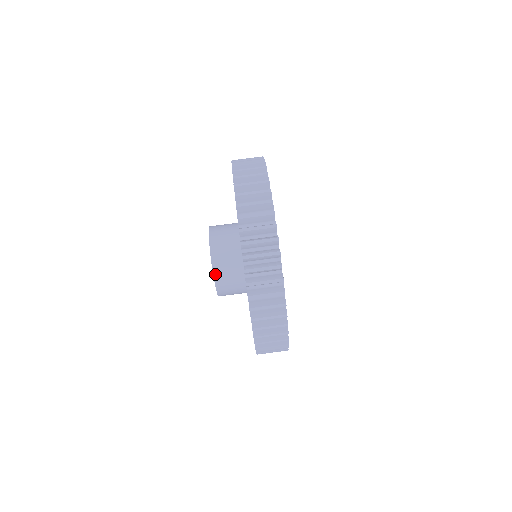
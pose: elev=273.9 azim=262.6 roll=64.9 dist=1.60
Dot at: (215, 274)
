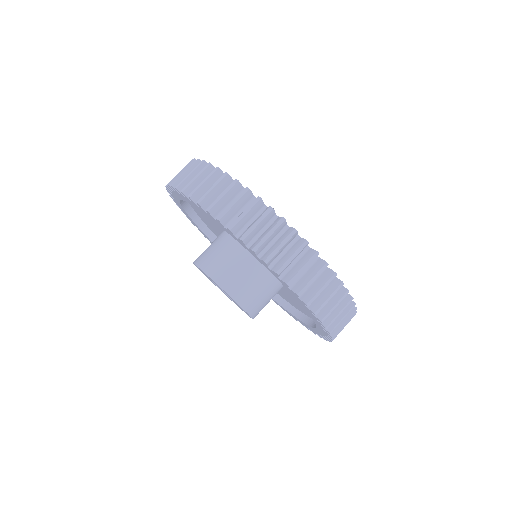
Dot at: (210, 274)
